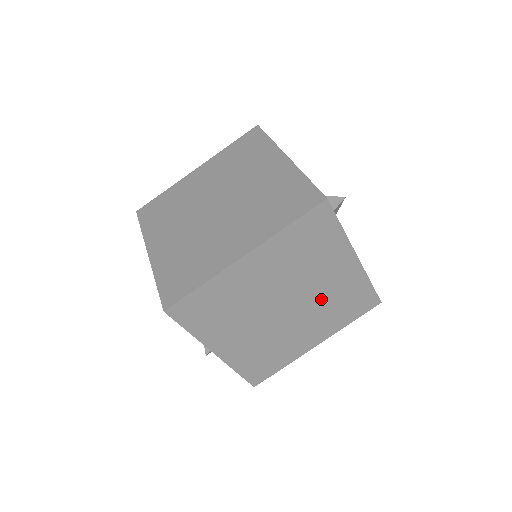
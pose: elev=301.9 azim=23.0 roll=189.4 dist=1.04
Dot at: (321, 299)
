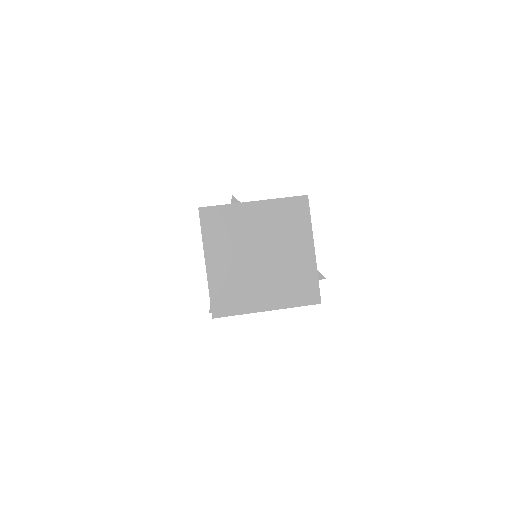
Dot at: occluded
